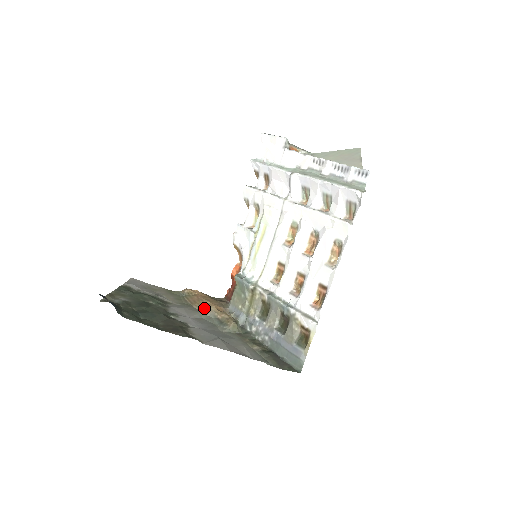
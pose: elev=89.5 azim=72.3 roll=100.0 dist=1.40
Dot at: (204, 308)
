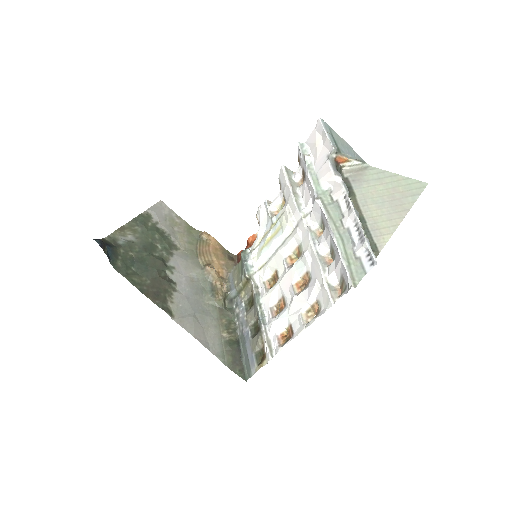
Dot at: (205, 267)
